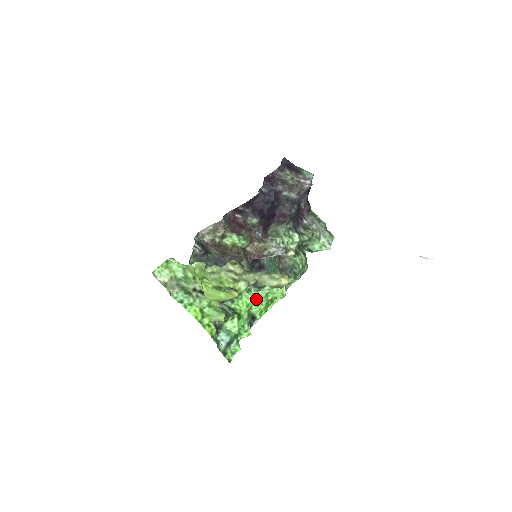
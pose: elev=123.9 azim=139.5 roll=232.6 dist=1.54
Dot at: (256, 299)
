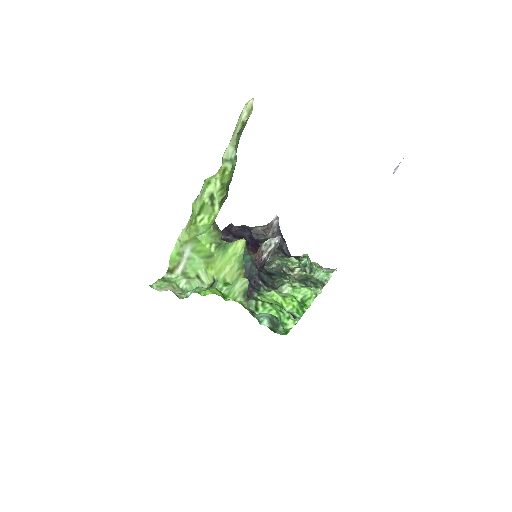
Dot at: (282, 296)
